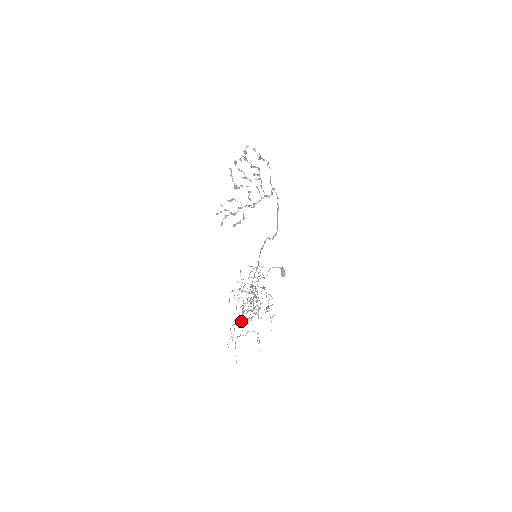
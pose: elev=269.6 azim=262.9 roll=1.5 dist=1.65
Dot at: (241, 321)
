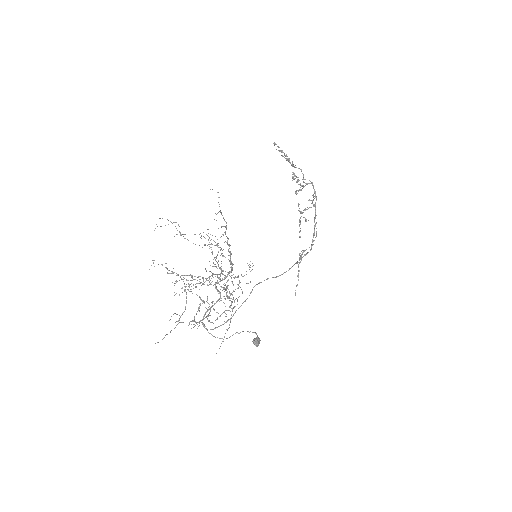
Dot at: (218, 192)
